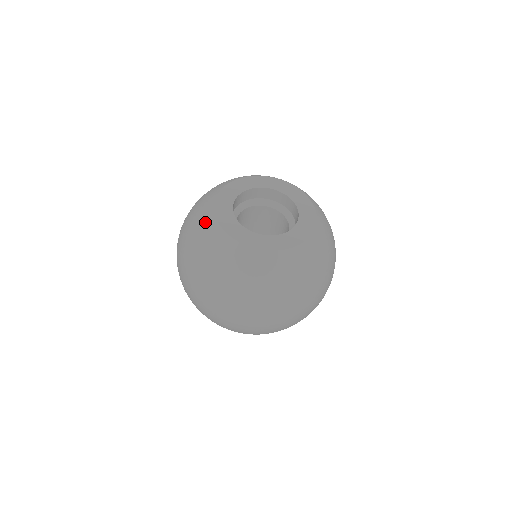
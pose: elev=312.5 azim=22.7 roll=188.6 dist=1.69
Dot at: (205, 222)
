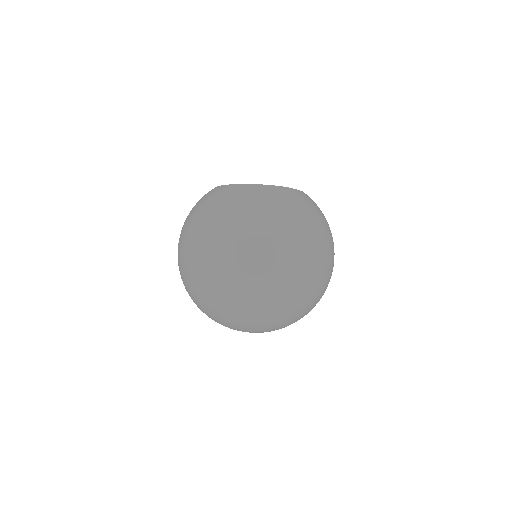
Dot at: occluded
